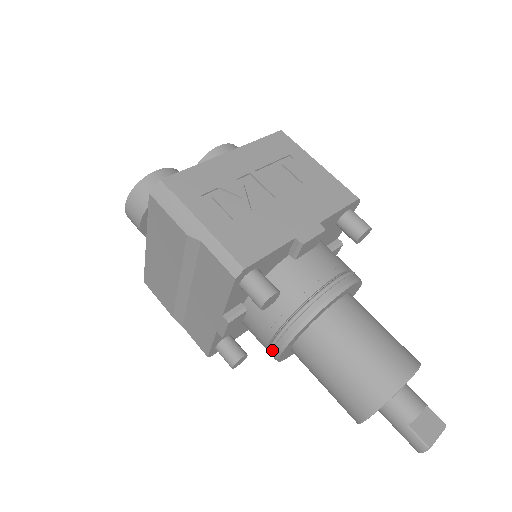
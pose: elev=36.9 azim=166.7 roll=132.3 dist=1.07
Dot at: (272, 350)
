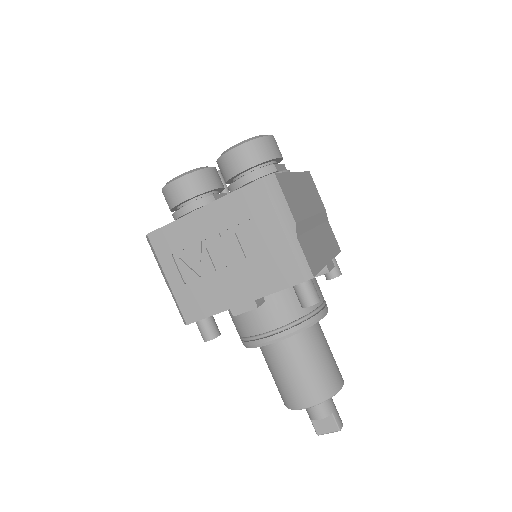
Dot at: occluded
